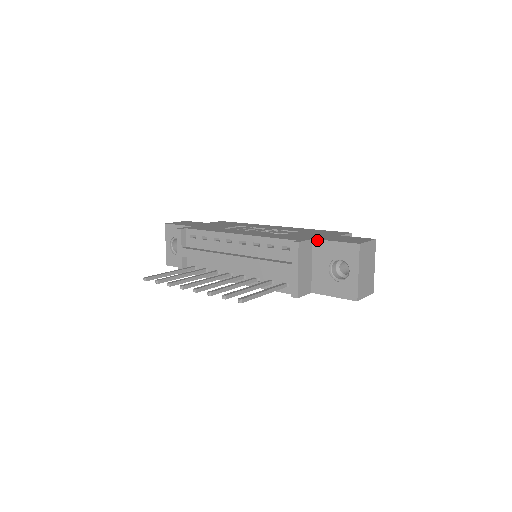
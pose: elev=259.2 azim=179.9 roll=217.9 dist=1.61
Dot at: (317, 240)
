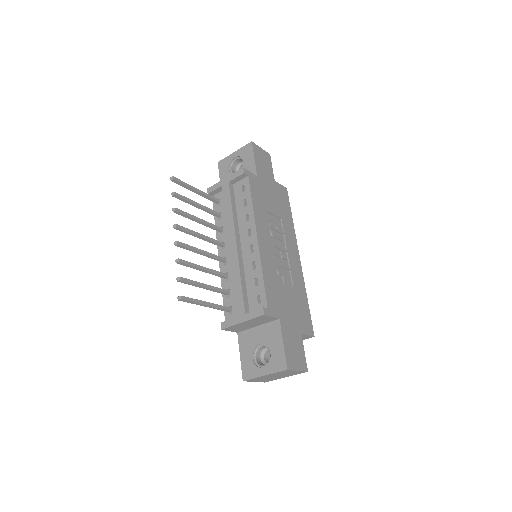
Dot at: (280, 324)
